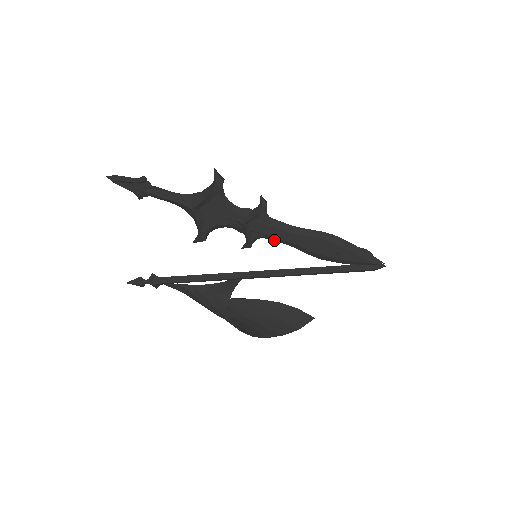
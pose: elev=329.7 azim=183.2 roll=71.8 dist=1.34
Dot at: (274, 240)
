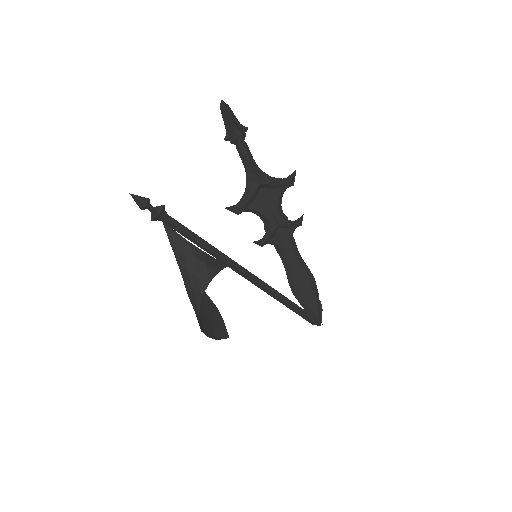
Dot at: (279, 254)
